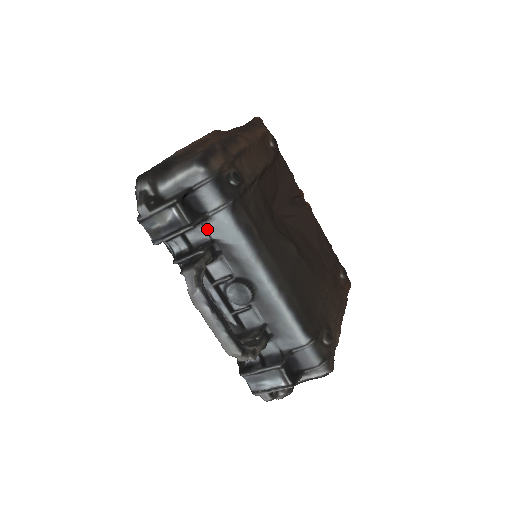
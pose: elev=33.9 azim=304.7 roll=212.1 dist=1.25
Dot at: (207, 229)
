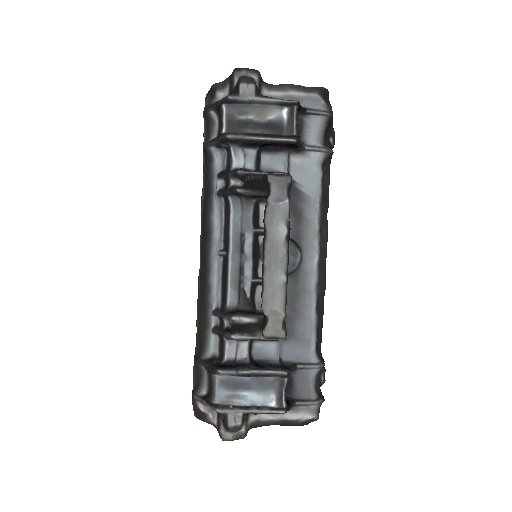
Dot at: (290, 163)
